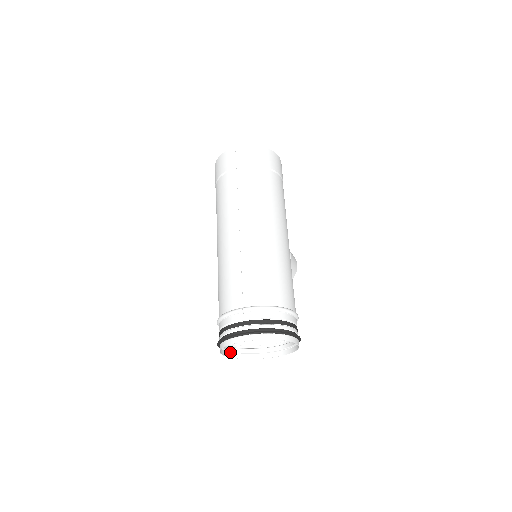
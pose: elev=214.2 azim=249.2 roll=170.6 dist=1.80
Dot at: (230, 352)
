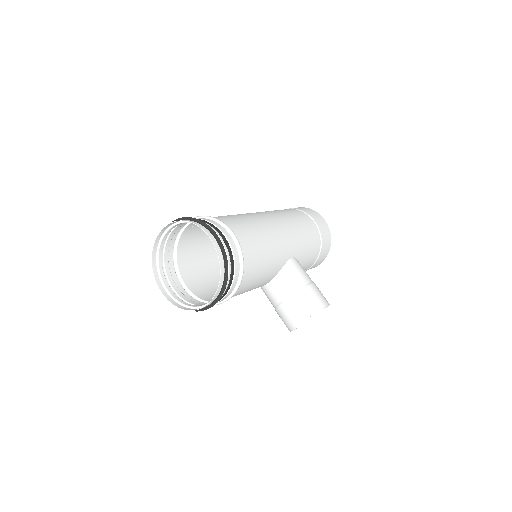
Dot at: (173, 300)
